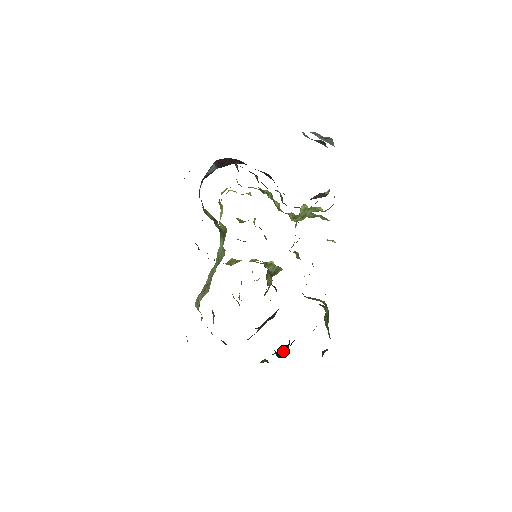
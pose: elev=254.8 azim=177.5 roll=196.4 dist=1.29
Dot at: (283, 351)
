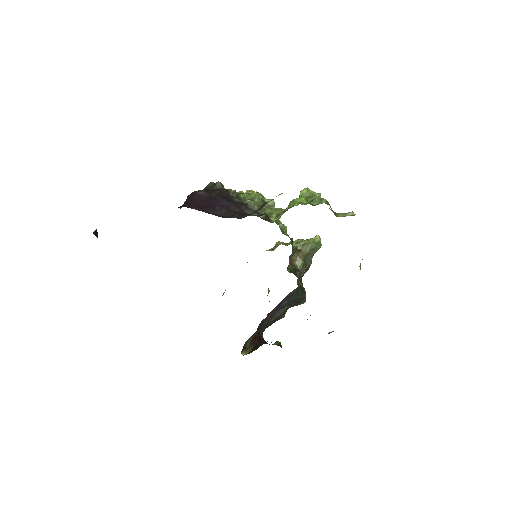
Dot at: occluded
